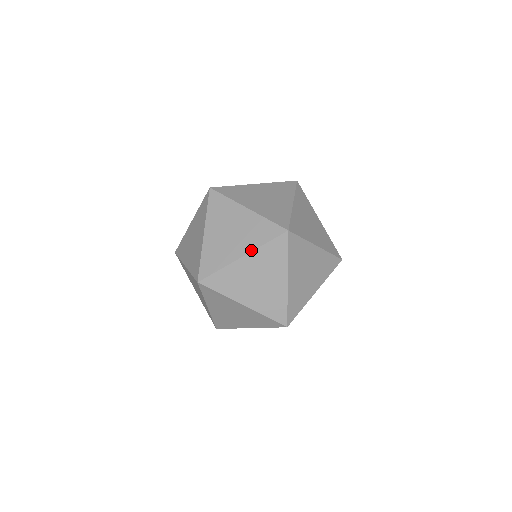
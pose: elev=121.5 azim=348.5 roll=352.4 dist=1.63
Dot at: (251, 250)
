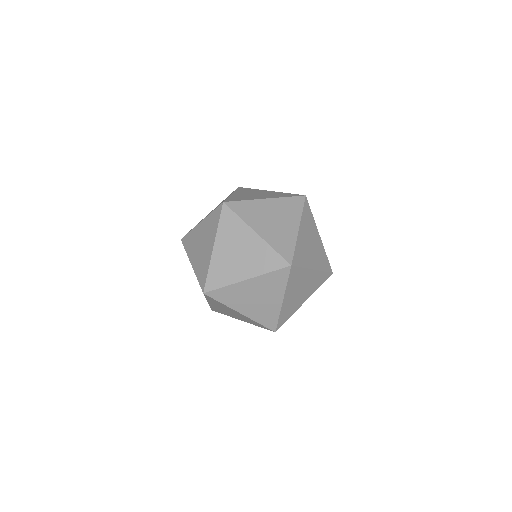
Dot at: (274, 197)
